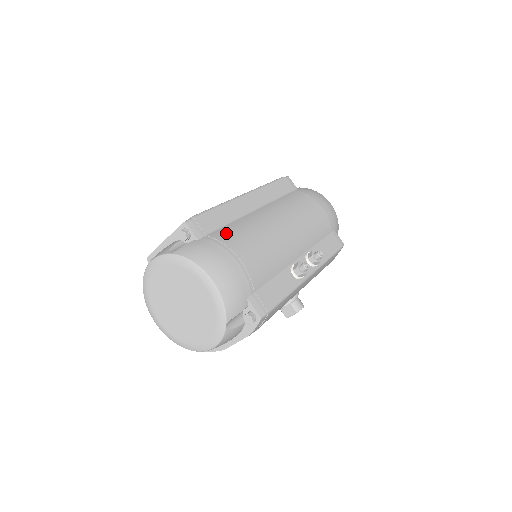
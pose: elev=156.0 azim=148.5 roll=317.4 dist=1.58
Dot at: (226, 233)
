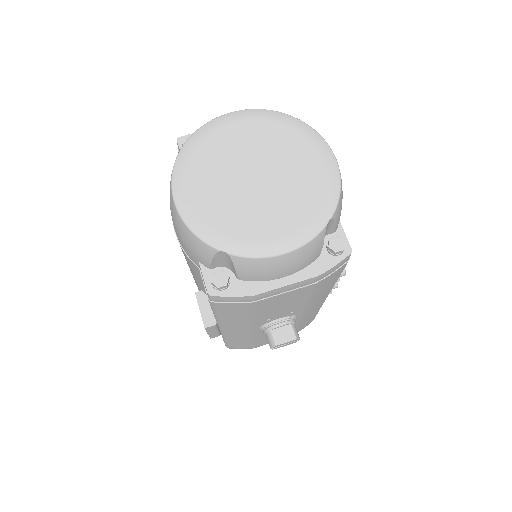
Dot at: occluded
